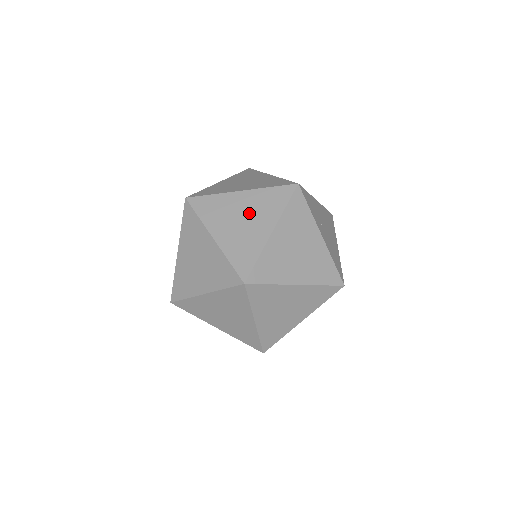
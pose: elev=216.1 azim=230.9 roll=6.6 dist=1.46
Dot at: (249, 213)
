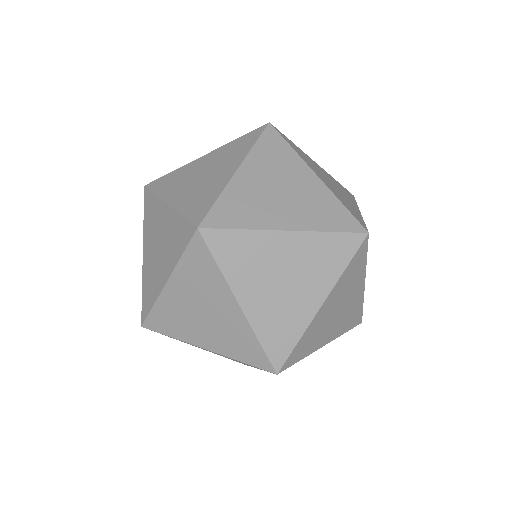
Dot at: (295, 271)
